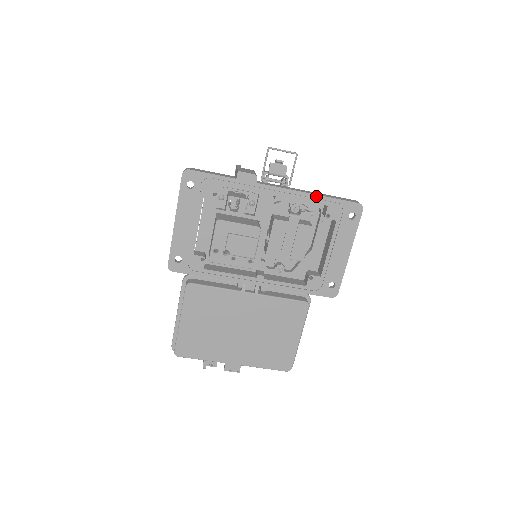
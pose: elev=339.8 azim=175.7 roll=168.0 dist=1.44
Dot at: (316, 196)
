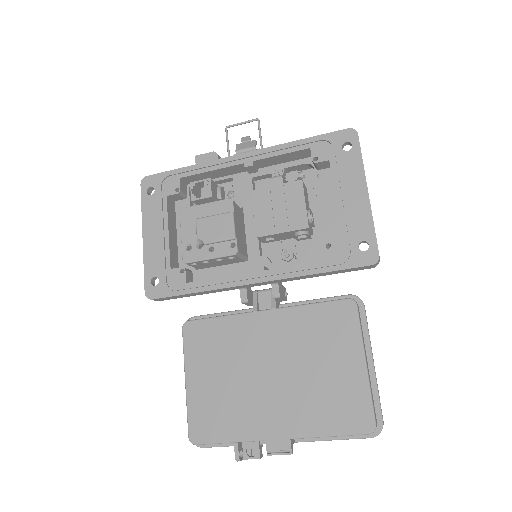
Dot at: (291, 144)
